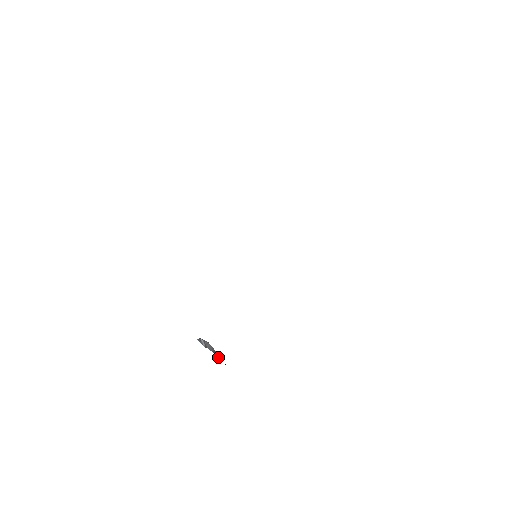
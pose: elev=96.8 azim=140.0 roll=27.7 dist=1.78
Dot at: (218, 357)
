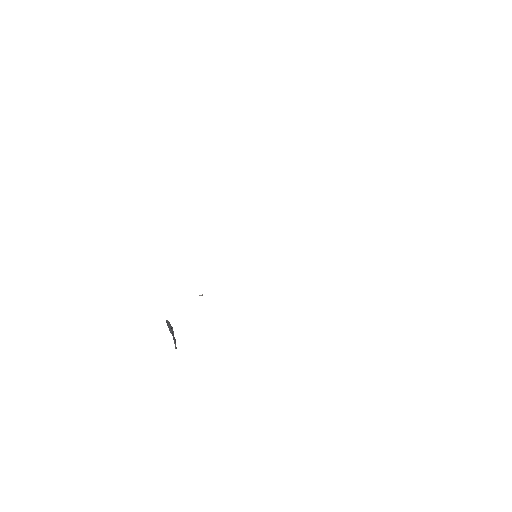
Dot at: occluded
